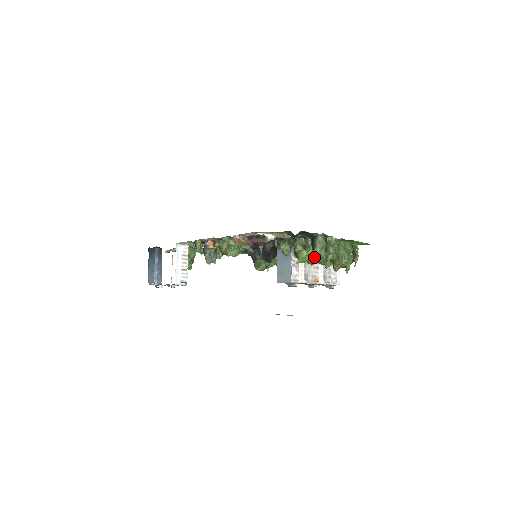
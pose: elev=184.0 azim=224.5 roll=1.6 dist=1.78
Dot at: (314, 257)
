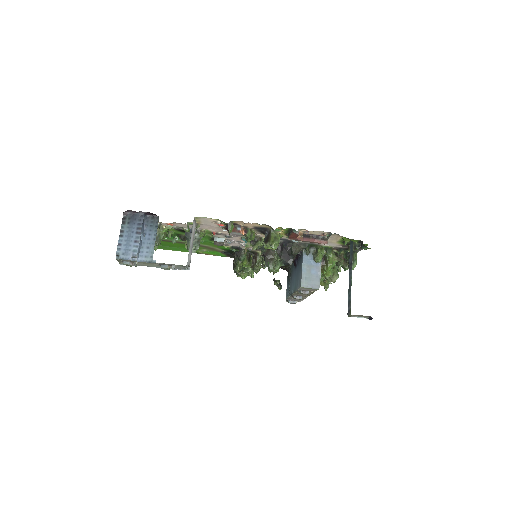
Dot at: occluded
